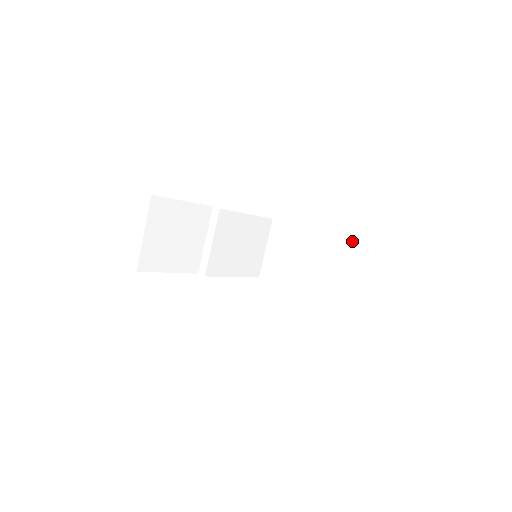
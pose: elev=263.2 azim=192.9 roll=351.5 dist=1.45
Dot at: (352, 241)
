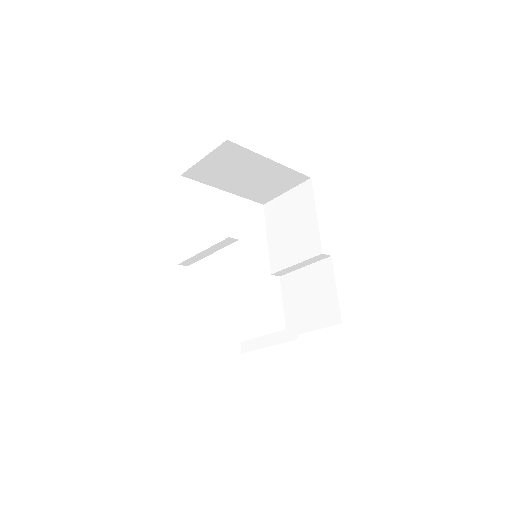
Dot at: (306, 177)
